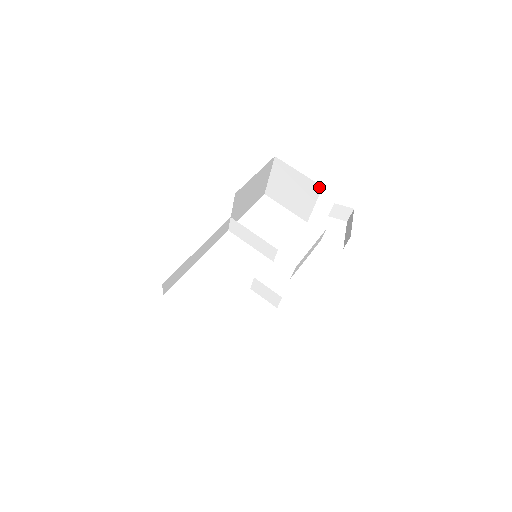
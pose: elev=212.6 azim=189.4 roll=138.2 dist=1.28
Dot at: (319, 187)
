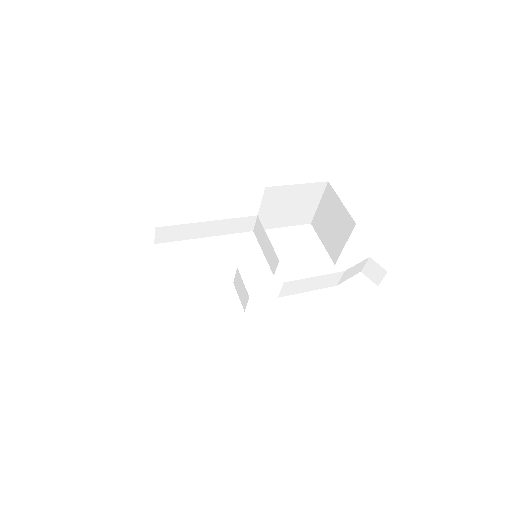
Dot at: (353, 224)
